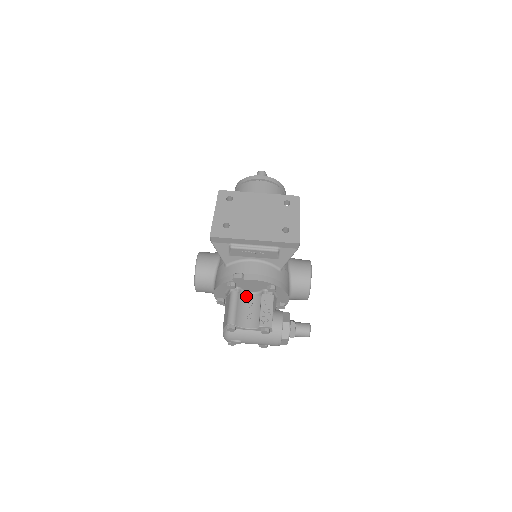
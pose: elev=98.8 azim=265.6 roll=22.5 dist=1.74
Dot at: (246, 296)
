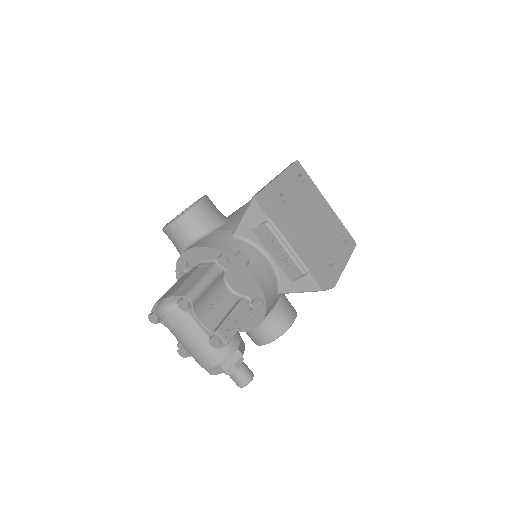
Dot at: (223, 285)
